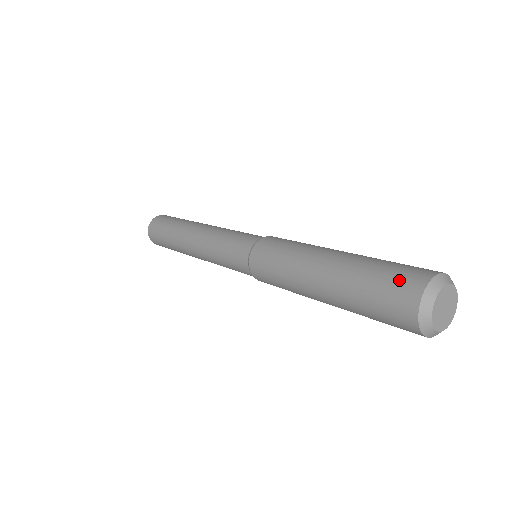
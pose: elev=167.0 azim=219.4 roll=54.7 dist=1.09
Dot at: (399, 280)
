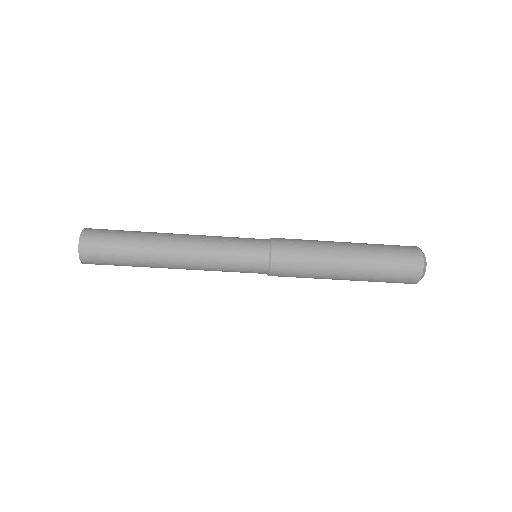
Dot at: (405, 250)
